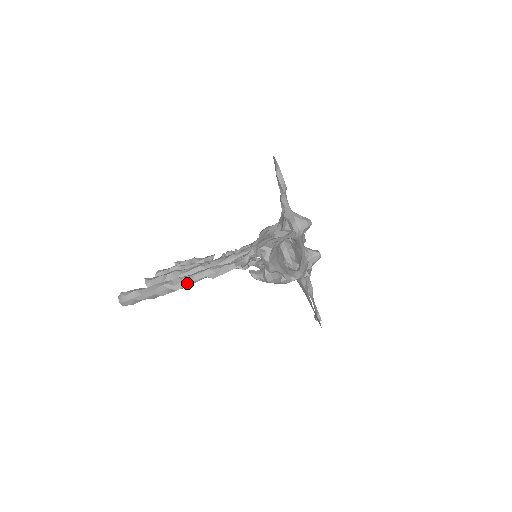
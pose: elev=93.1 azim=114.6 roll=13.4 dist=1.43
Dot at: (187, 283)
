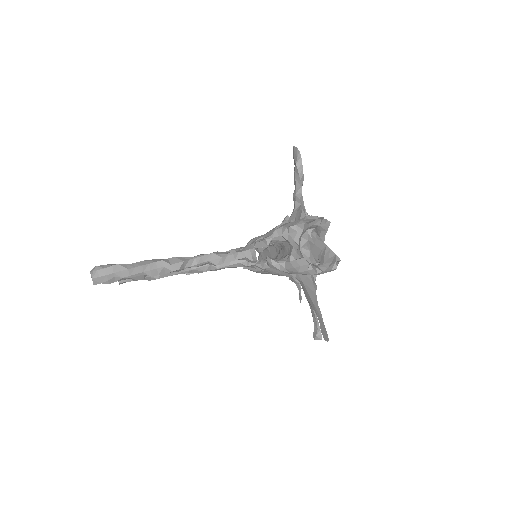
Dot at: (186, 265)
